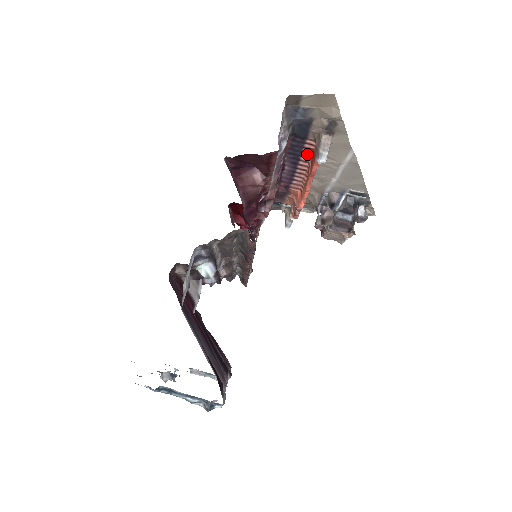
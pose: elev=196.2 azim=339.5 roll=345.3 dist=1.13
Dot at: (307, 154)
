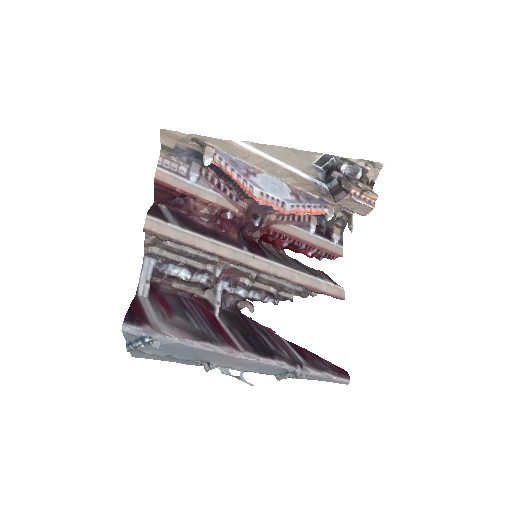
Dot at: occluded
